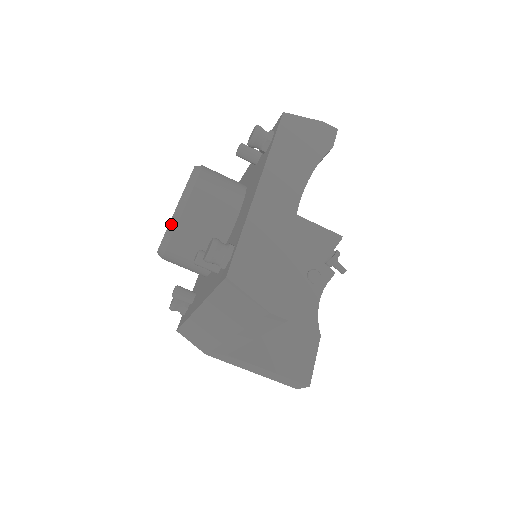
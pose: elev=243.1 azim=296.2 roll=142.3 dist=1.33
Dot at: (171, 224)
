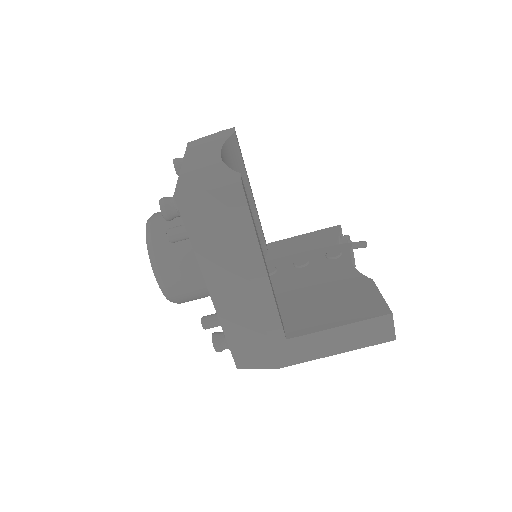
Dot at: (148, 247)
